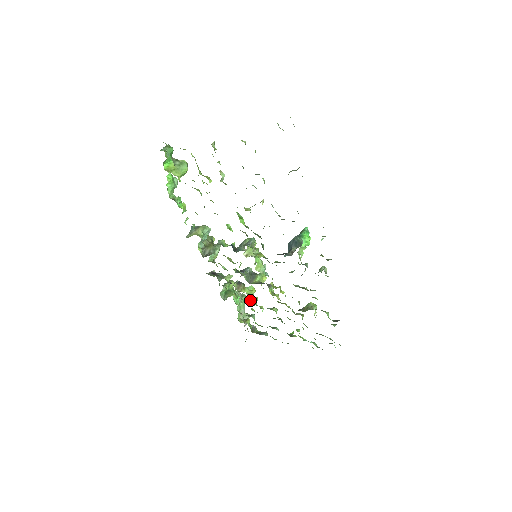
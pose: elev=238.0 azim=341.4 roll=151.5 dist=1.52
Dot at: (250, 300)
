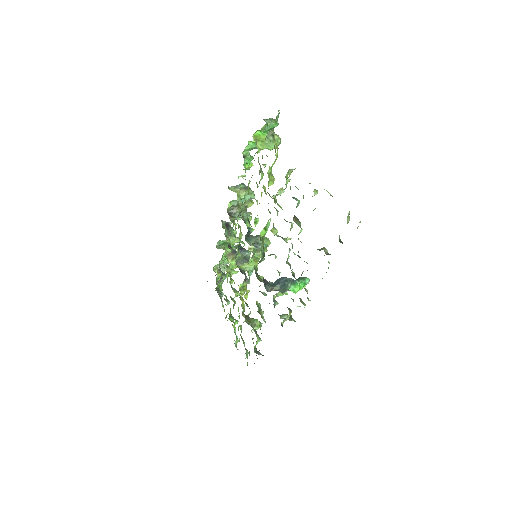
Dot at: (229, 270)
